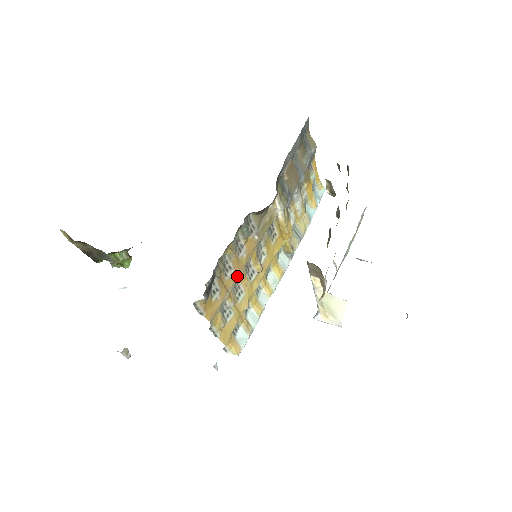
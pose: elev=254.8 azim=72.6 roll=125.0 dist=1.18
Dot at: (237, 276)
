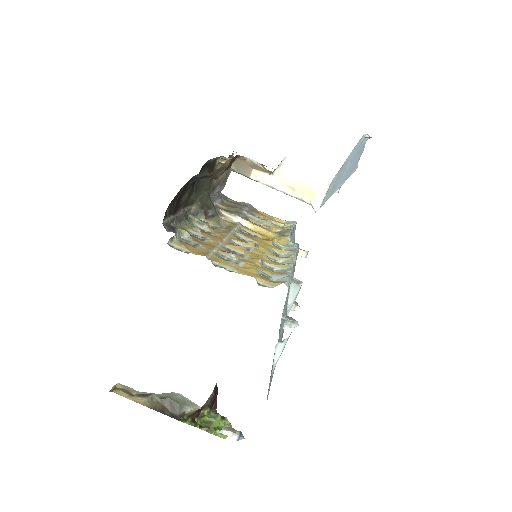
Dot at: (218, 241)
